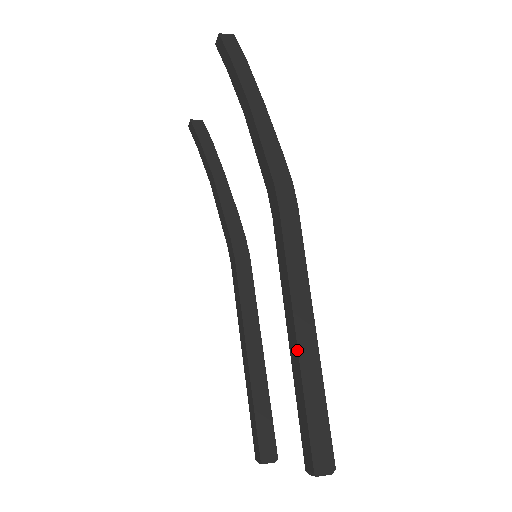
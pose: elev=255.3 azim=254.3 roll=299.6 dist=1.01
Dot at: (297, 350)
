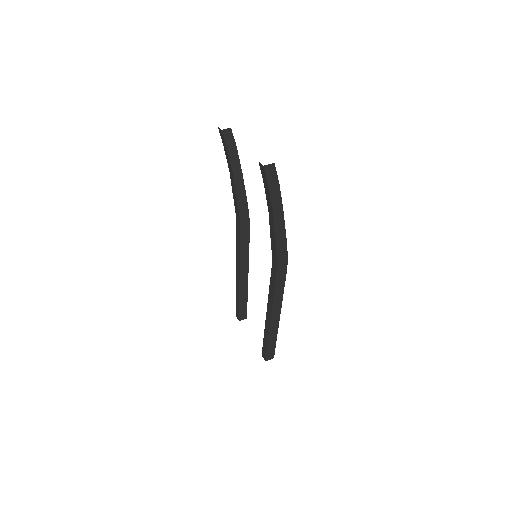
Dot at: (269, 327)
